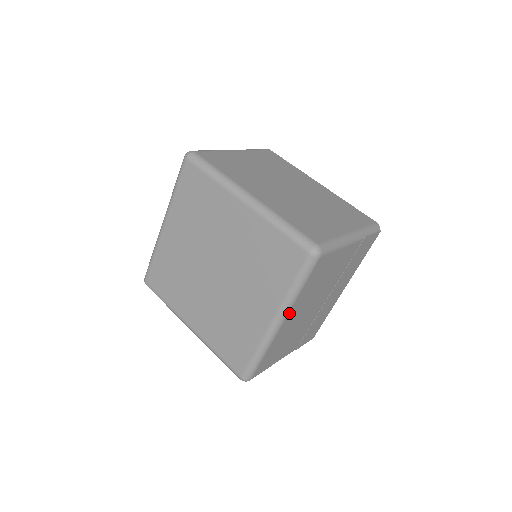
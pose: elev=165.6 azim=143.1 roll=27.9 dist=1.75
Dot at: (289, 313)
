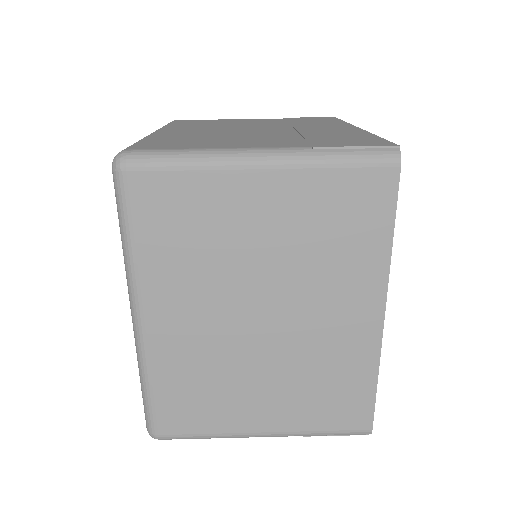
Dot at: occluded
